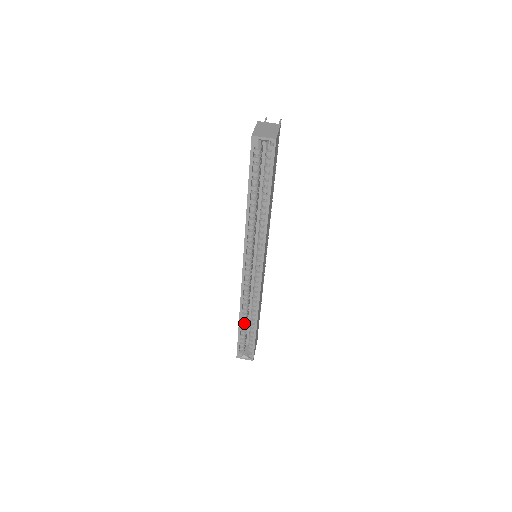
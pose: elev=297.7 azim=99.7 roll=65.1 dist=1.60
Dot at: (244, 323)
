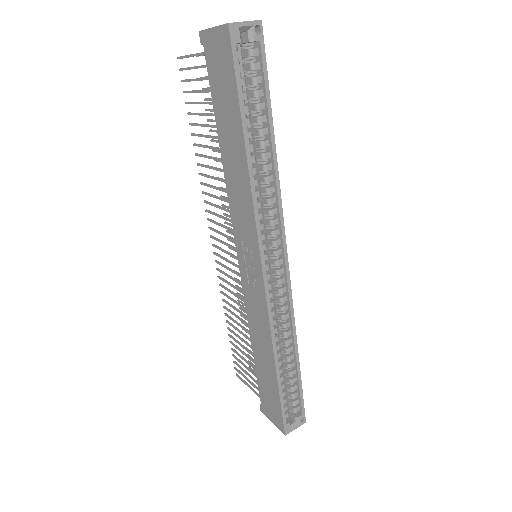
Dot at: (281, 369)
